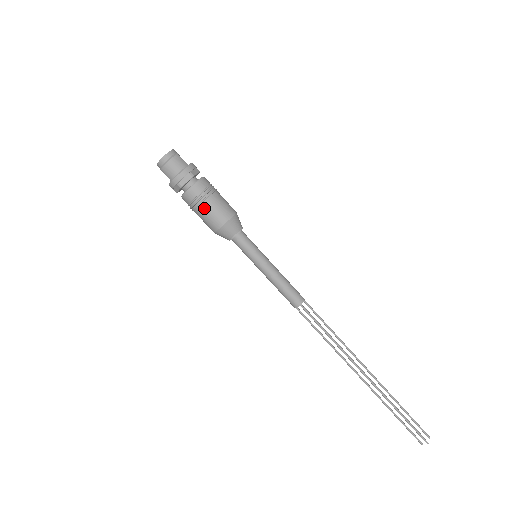
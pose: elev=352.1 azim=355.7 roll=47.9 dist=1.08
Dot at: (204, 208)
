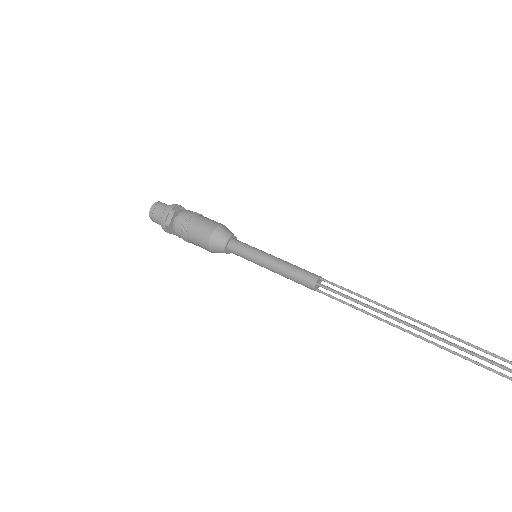
Dot at: (190, 233)
